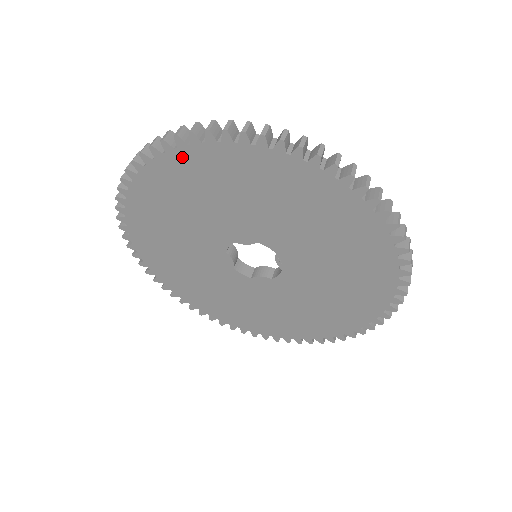
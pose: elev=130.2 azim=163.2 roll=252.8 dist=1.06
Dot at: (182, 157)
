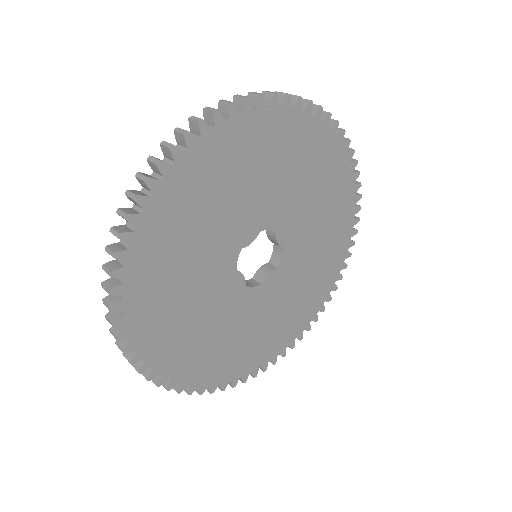
Dot at: (181, 171)
